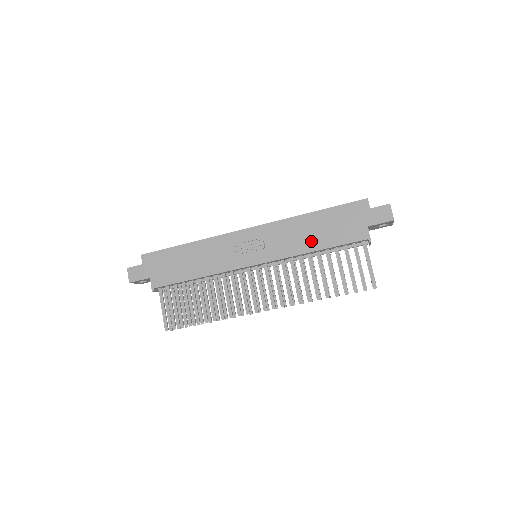
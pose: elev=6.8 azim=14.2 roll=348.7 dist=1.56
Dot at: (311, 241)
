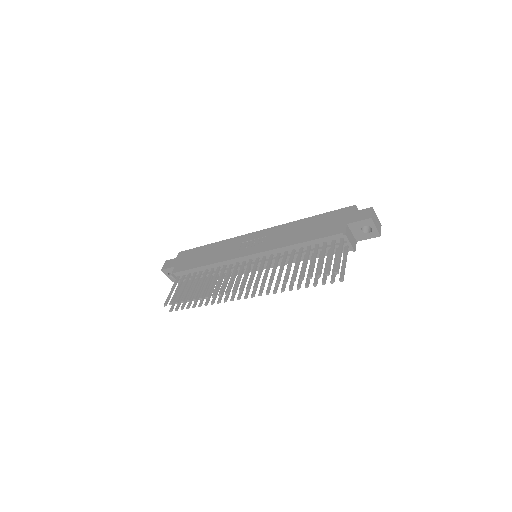
Dot at: (297, 237)
